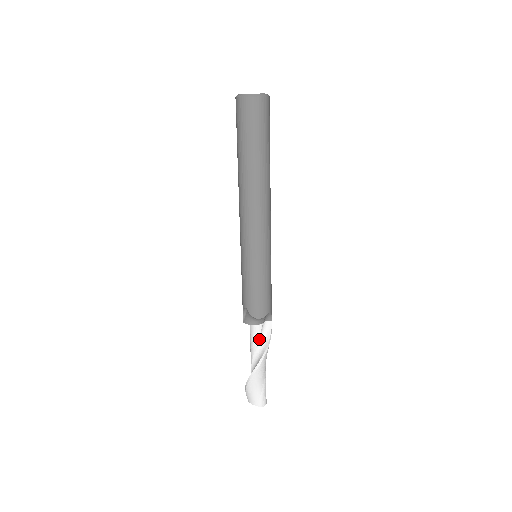
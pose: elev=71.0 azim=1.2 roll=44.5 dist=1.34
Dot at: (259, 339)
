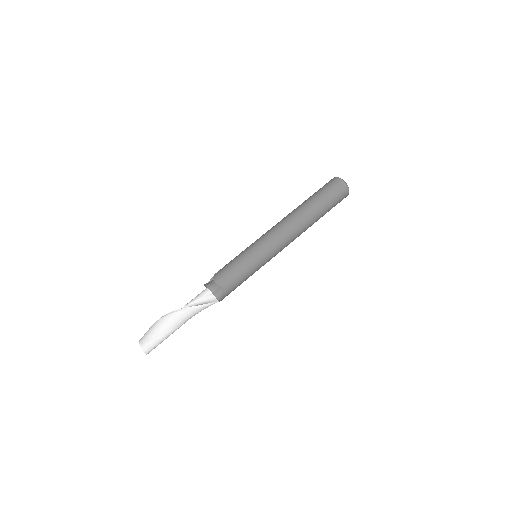
Dot at: (199, 300)
